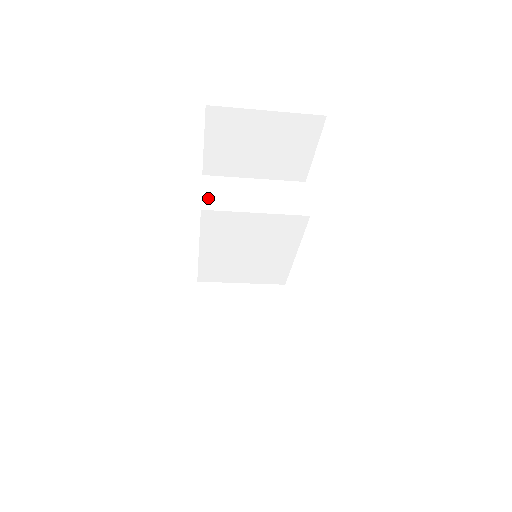
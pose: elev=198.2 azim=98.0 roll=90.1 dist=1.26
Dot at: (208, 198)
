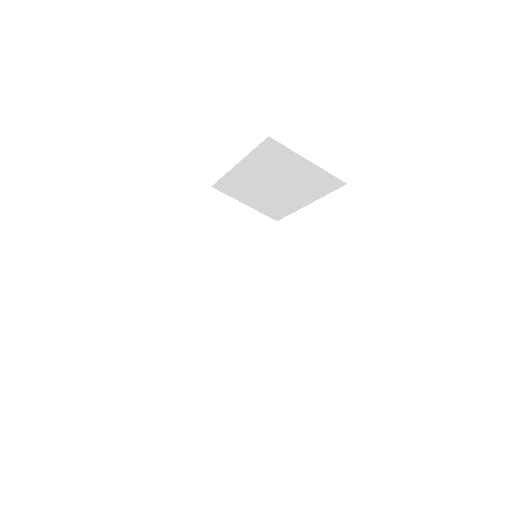
Dot at: occluded
